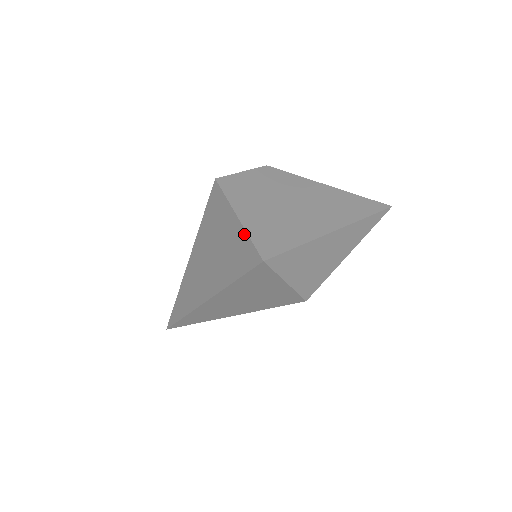
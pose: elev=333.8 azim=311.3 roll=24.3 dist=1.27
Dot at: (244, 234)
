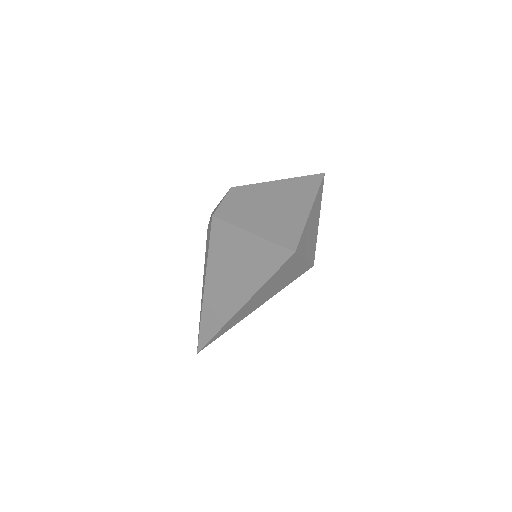
Dot at: (266, 242)
